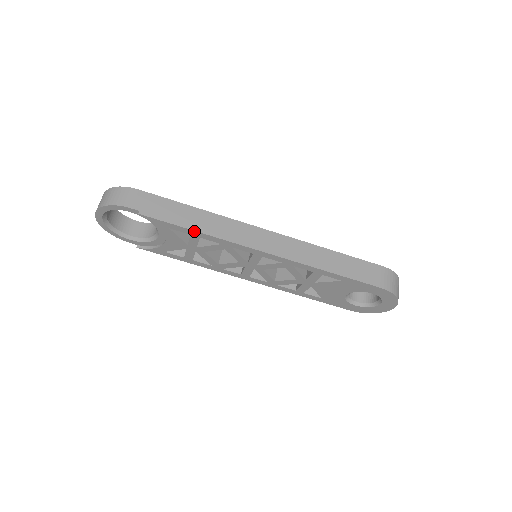
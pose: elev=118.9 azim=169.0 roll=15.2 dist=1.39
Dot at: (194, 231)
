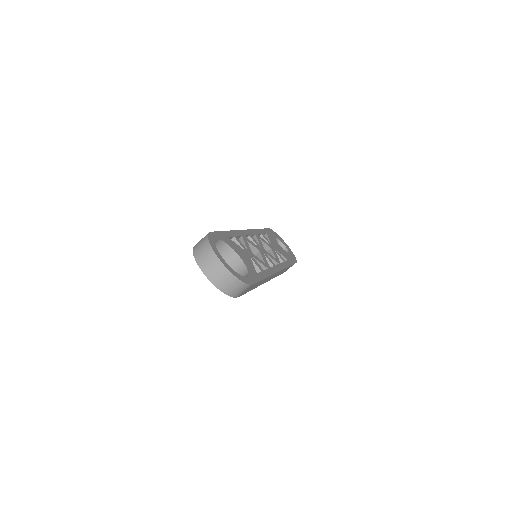
Dot at: occluded
